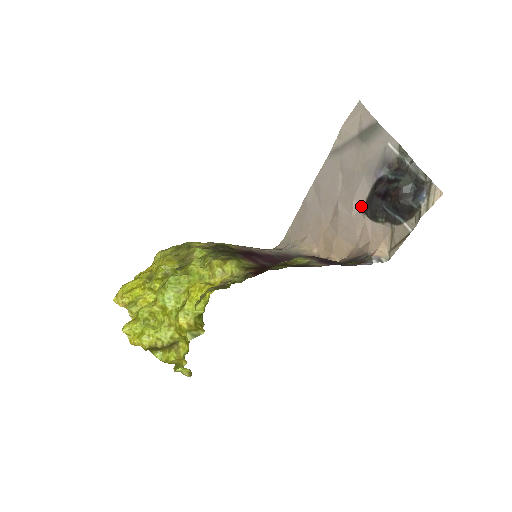
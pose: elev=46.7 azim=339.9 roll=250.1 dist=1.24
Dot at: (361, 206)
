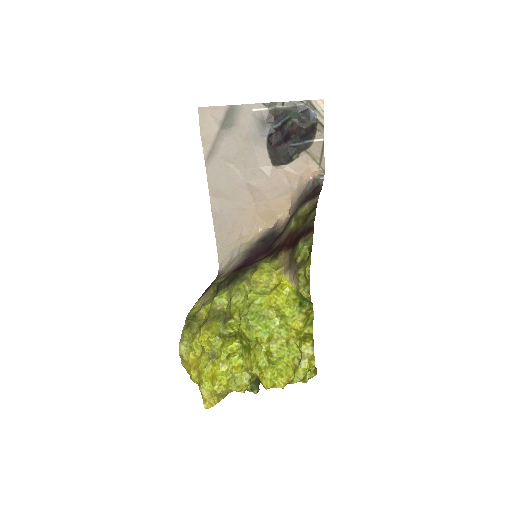
Dot at: (269, 165)
